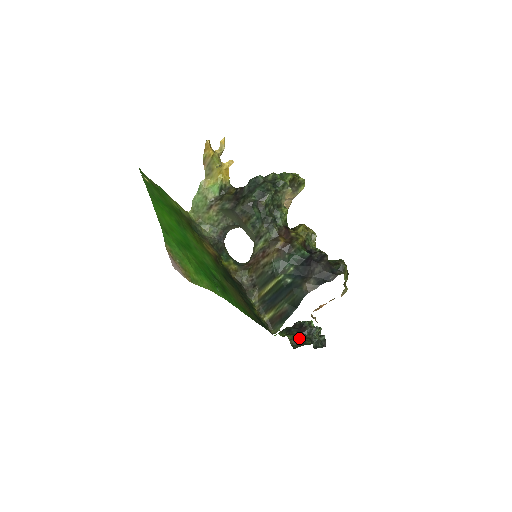
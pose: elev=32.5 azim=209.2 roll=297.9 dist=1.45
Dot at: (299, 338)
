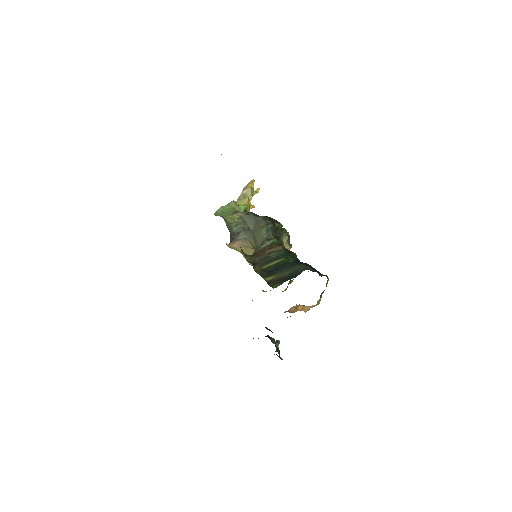
Dot at: (270, 330)
